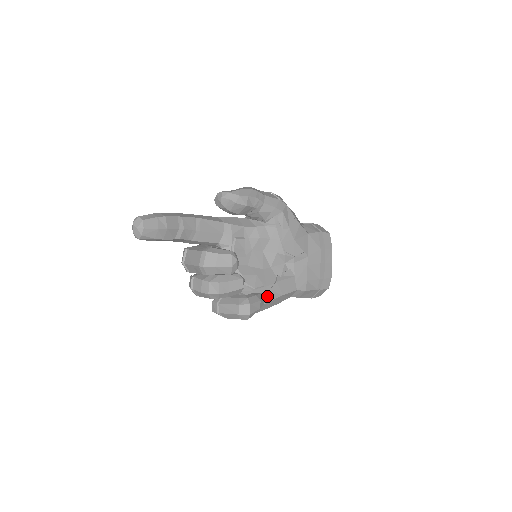
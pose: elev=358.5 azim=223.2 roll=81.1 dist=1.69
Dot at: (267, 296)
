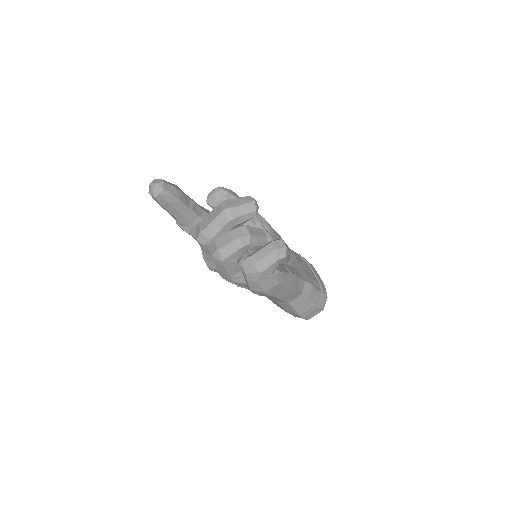
Dot at: (286, 270)
